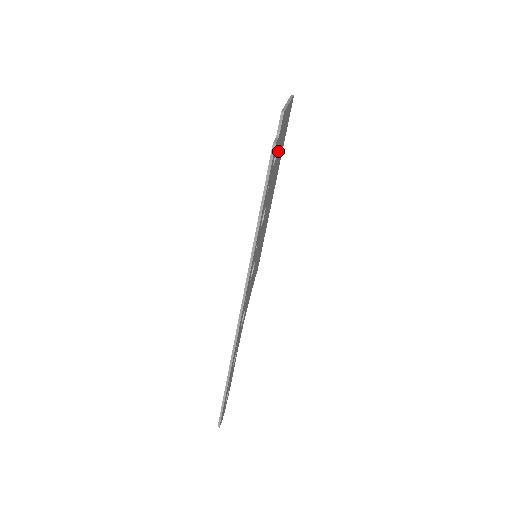
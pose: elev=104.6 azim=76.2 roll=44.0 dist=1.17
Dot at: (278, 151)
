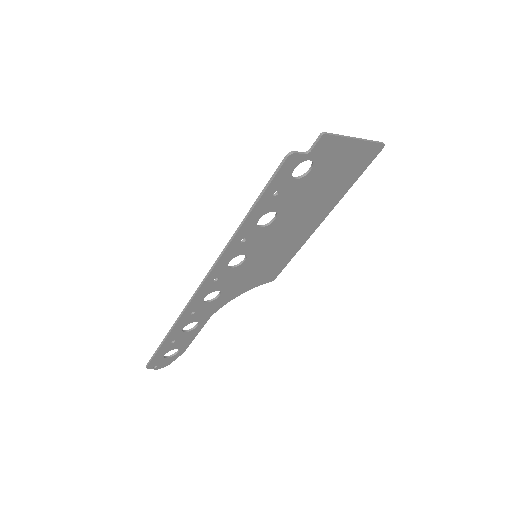
Dot at: (319, 175)
